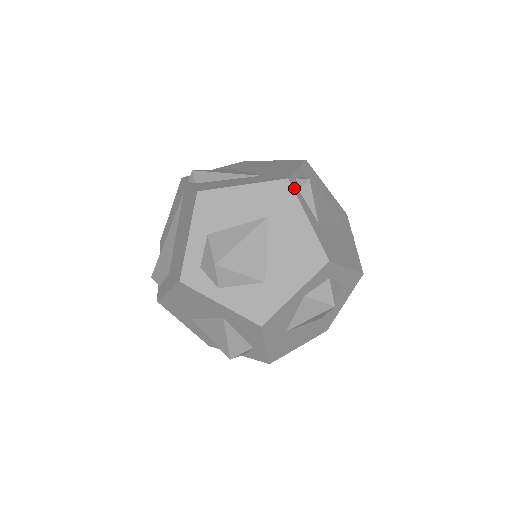
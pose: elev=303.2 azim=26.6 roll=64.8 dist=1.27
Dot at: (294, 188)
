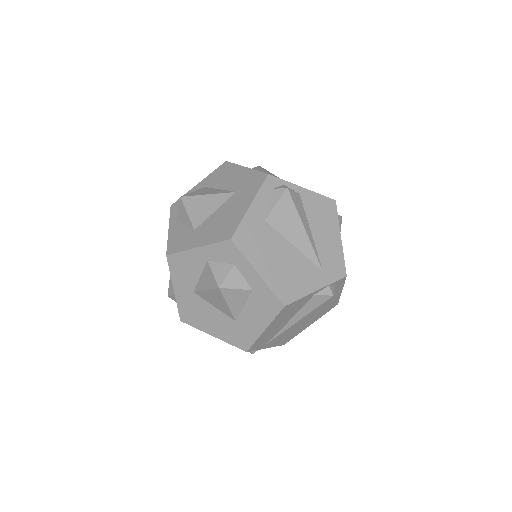
Dot at: (266, 183)
